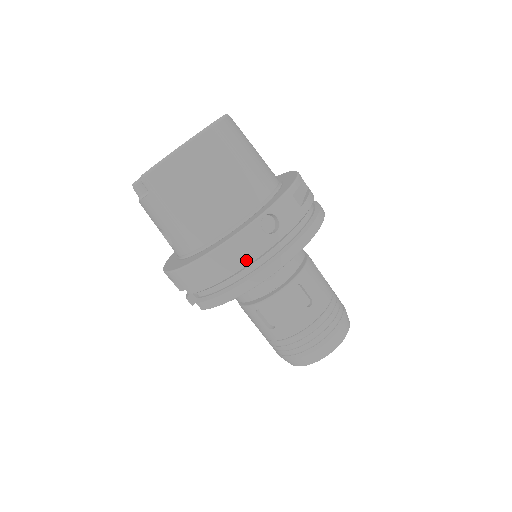
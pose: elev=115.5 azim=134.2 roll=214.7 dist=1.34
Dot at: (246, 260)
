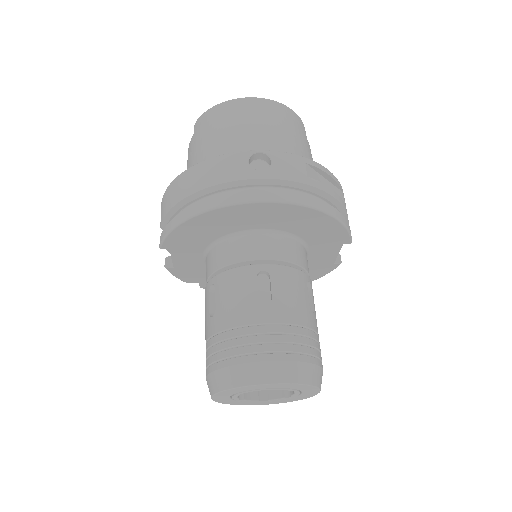
Dot at: (215, 181)
